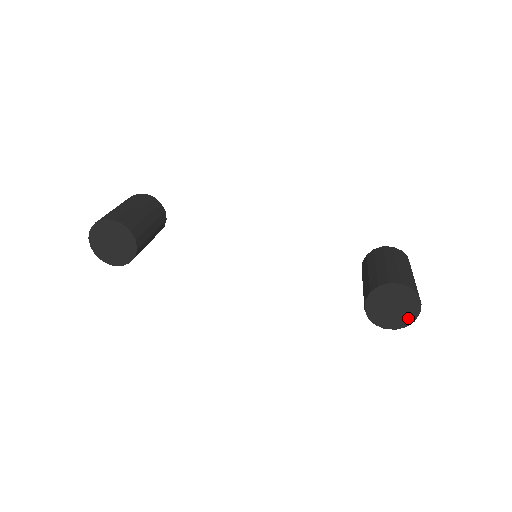
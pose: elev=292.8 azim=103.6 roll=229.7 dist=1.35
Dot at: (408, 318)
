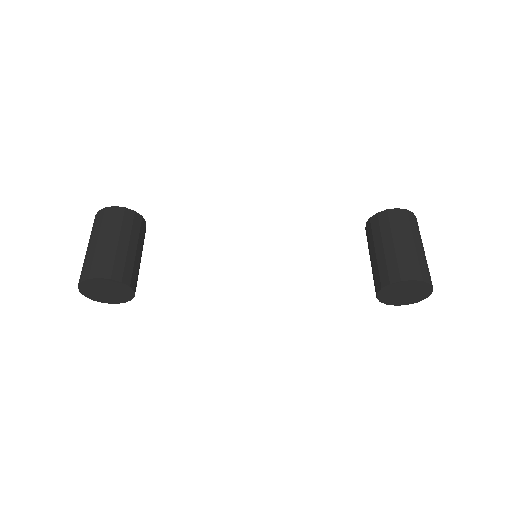
Dot at: (420, 298)
